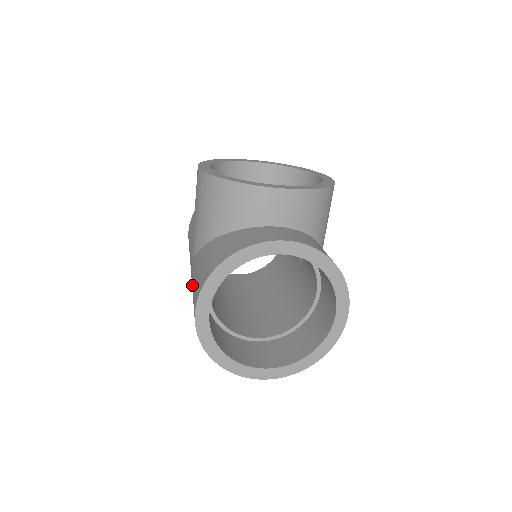
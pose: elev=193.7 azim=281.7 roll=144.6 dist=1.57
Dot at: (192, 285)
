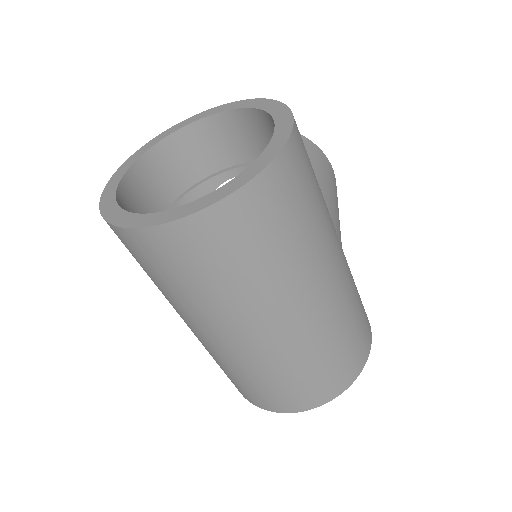
Dot at: occluded
